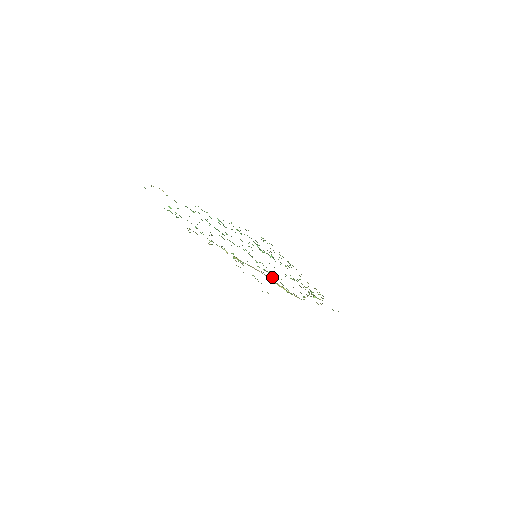
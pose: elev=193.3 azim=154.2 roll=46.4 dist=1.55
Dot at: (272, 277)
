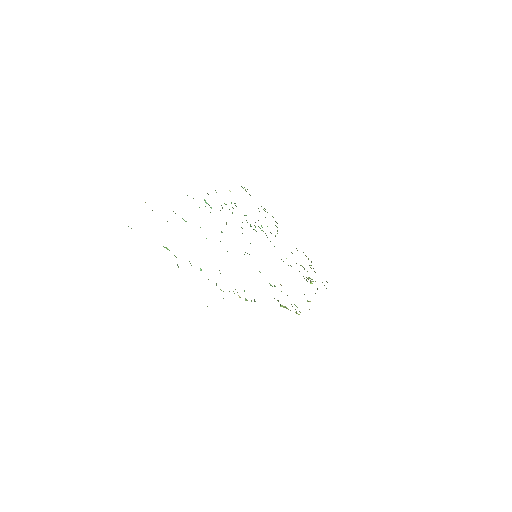
Dot at: occluded
